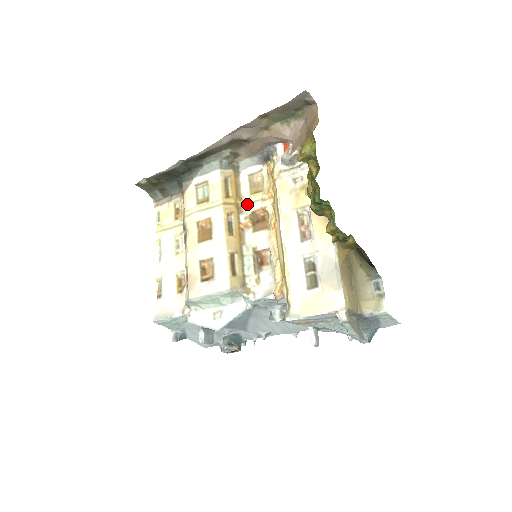
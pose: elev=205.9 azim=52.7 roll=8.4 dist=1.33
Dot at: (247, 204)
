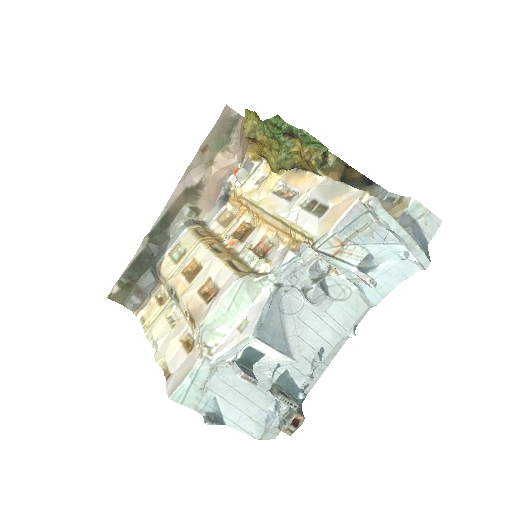
Dot at: (225, 233)
